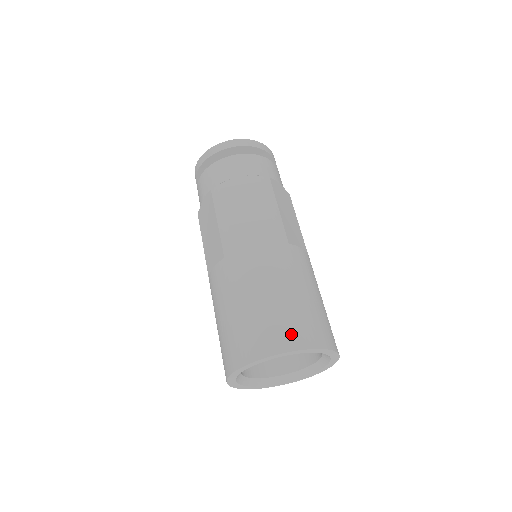
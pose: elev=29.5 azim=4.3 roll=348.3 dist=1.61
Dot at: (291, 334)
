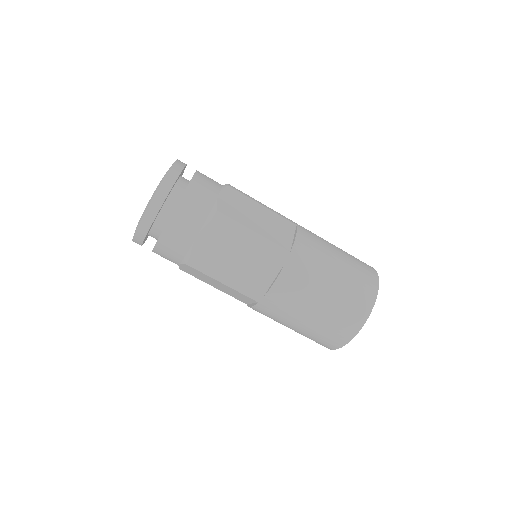
Dot at: (356, 313)
